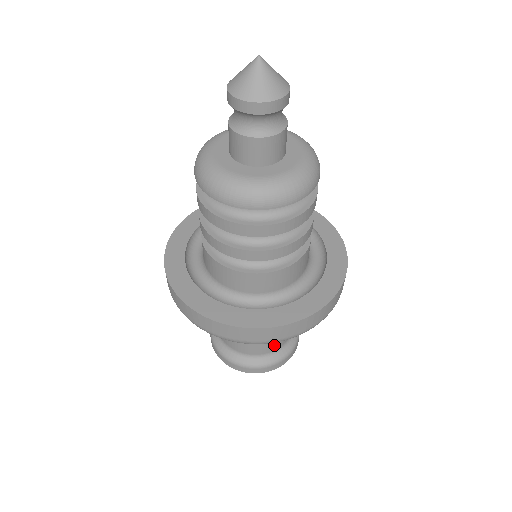
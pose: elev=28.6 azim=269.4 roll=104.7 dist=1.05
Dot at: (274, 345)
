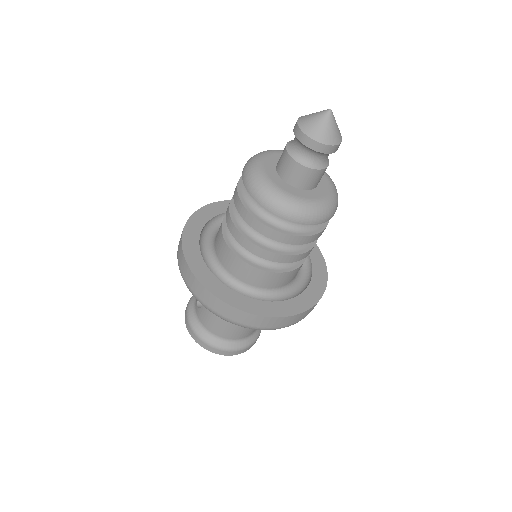
Dot at: (250, 332)
